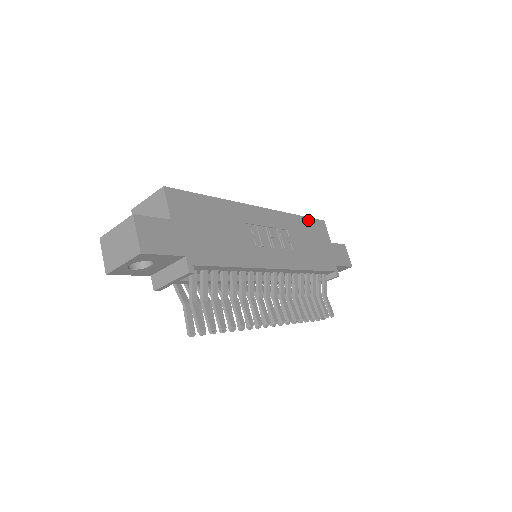
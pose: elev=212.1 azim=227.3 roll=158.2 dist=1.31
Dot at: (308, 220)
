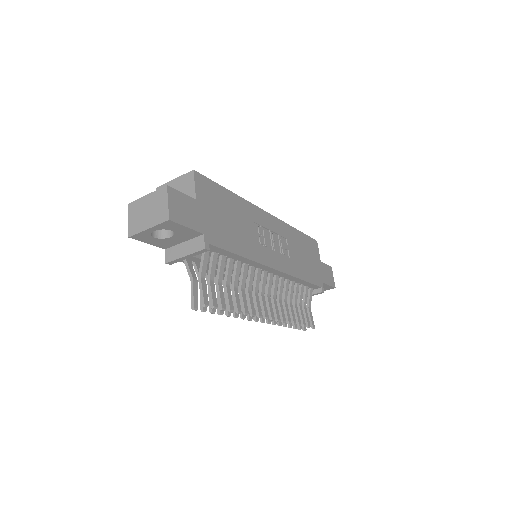
Dot at: (304, 236)
